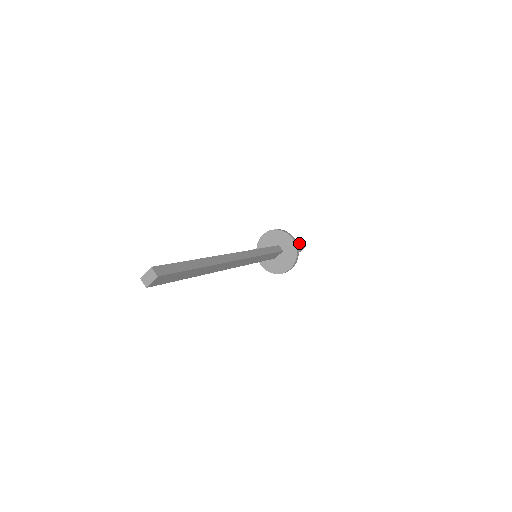
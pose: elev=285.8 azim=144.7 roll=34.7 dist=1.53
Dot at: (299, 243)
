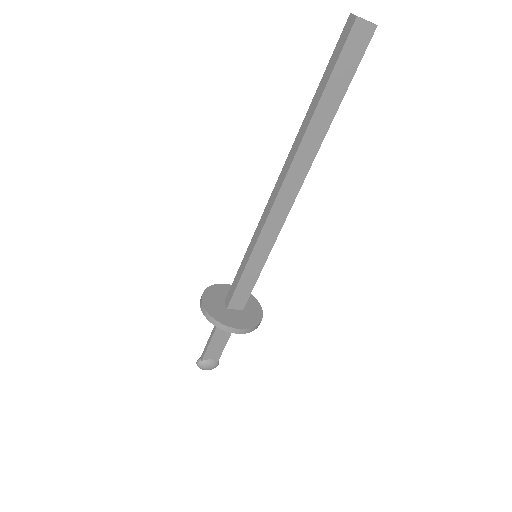
Dot at: (221, 351)
